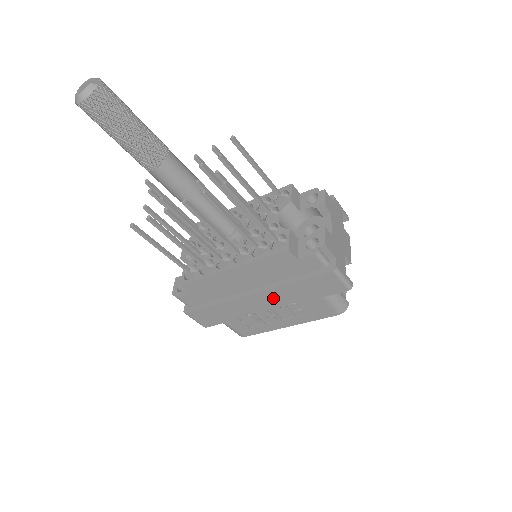
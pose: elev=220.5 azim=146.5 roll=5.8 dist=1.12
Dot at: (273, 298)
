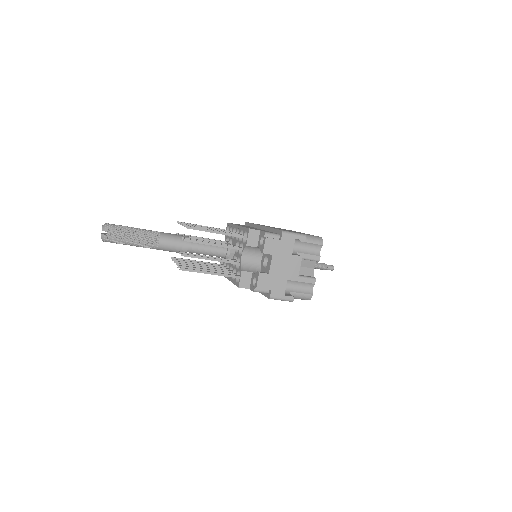
Dot at: occluded
